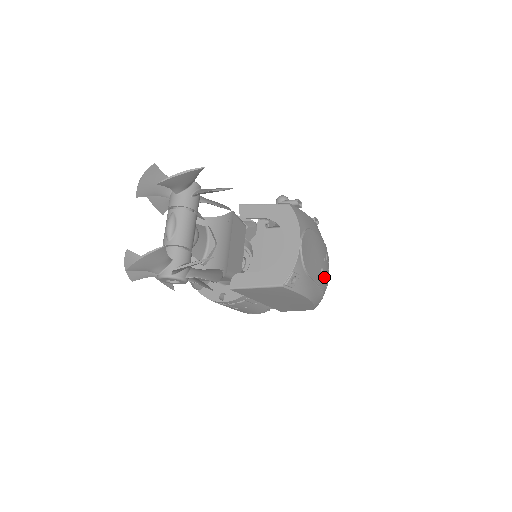
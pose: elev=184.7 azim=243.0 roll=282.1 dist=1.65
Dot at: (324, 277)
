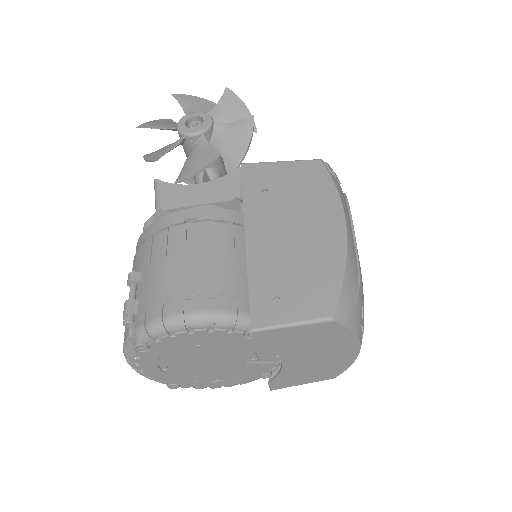
Dot at: occluded
